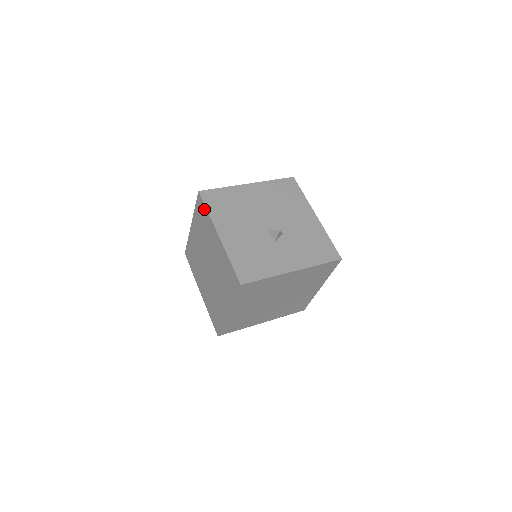
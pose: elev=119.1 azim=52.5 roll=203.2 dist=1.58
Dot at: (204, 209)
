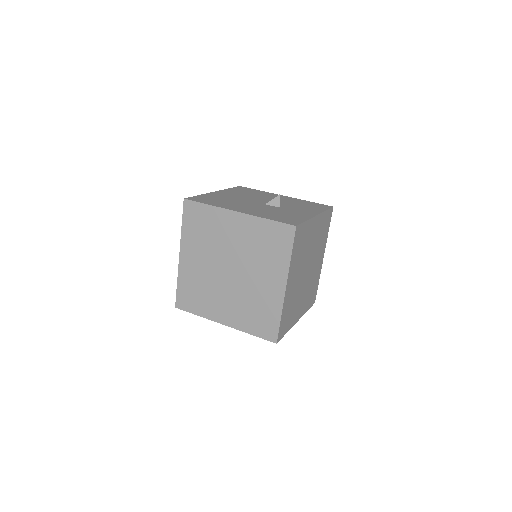
Dot at: (201, 208)
